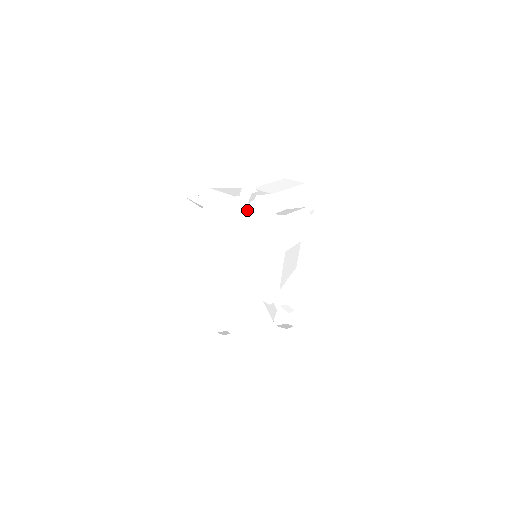
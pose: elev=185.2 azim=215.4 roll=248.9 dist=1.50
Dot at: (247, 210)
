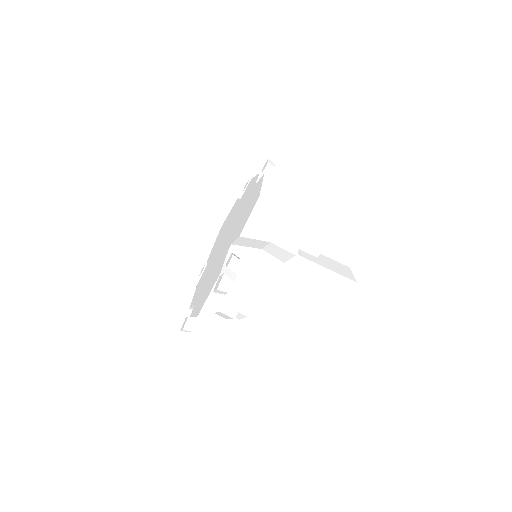
Dot at: occluded
